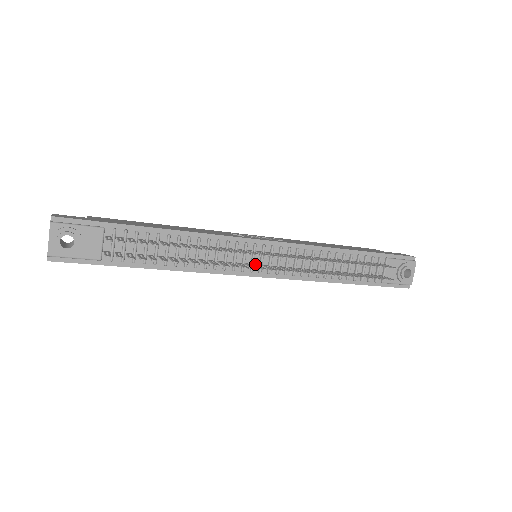
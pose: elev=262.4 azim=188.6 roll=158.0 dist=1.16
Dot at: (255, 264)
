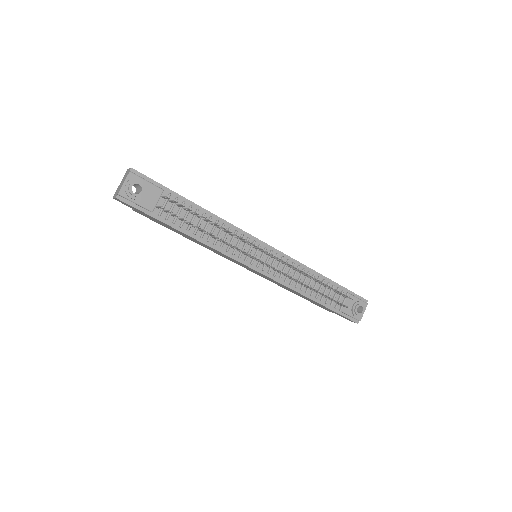
Dot at: (256, 259)
